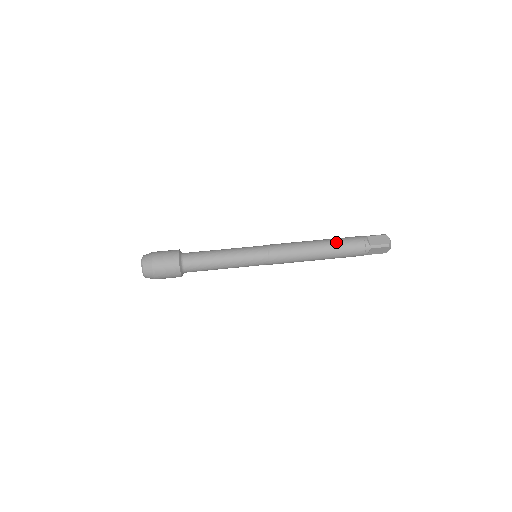
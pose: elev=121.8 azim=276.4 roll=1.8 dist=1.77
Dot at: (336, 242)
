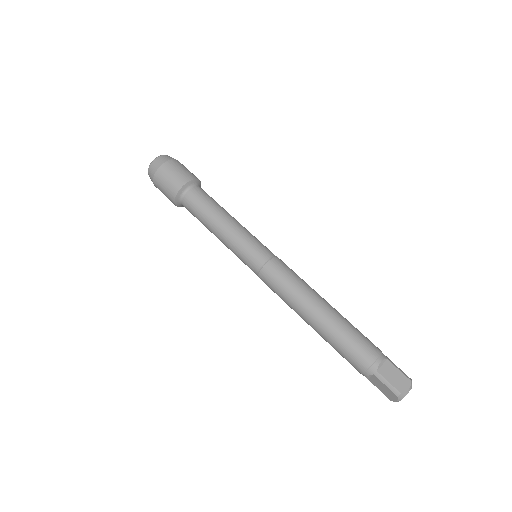
Dot at: (344, 327)
